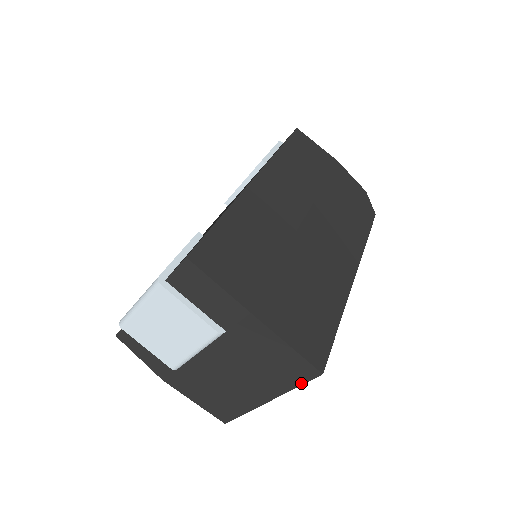
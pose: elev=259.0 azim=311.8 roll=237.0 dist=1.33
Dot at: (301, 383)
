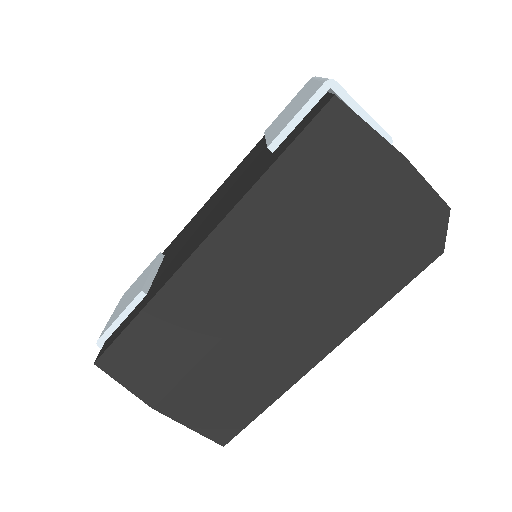
Dot at: occluded
